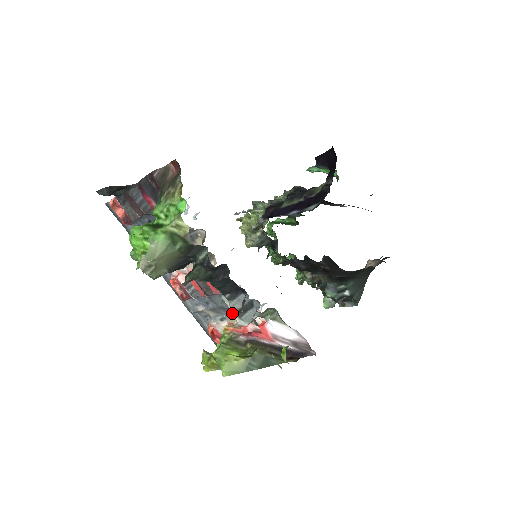
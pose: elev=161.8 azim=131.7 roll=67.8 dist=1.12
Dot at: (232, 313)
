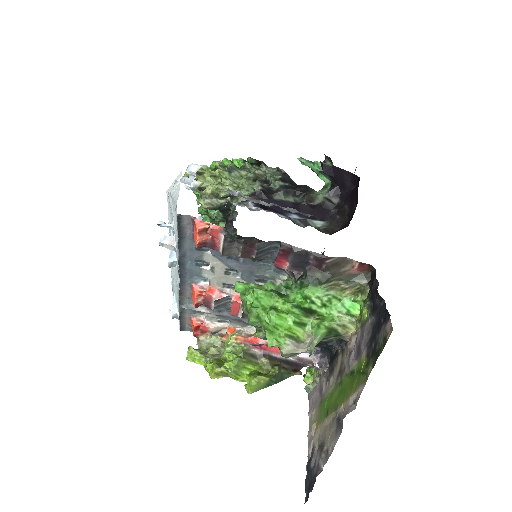
Dot at: (246, 325)
